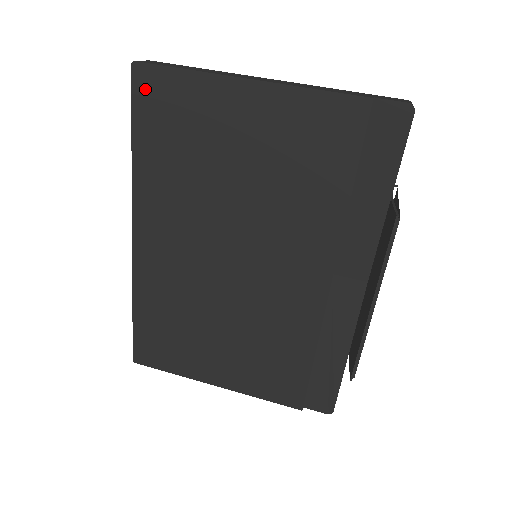
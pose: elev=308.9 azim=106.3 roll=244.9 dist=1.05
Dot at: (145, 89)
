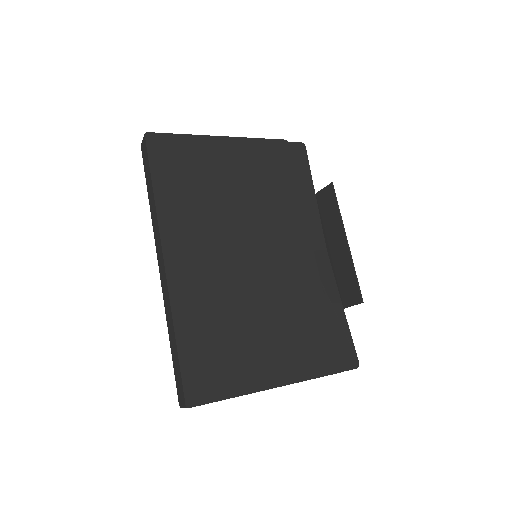
Dot at: (157, 148)
